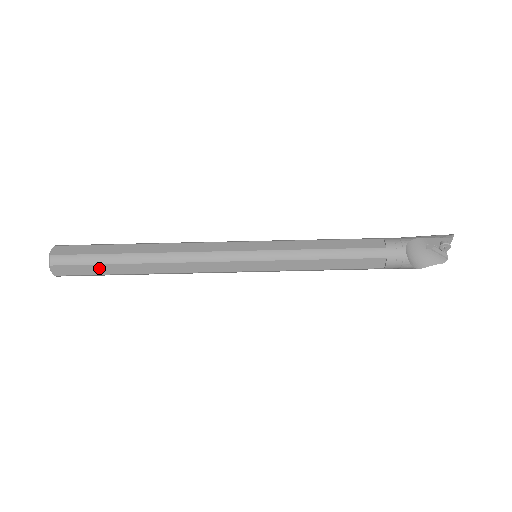
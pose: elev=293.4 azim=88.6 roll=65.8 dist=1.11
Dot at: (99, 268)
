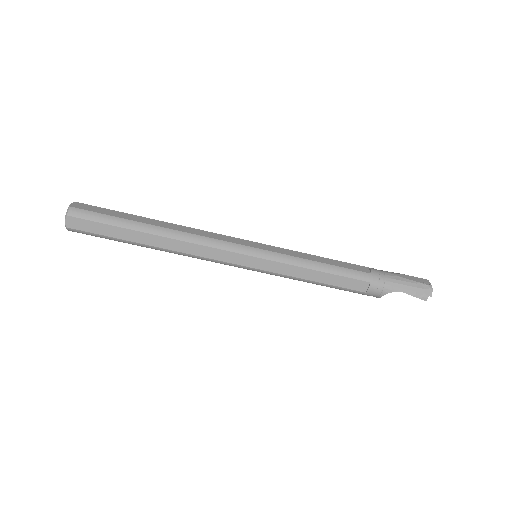
Dot at: occluded
